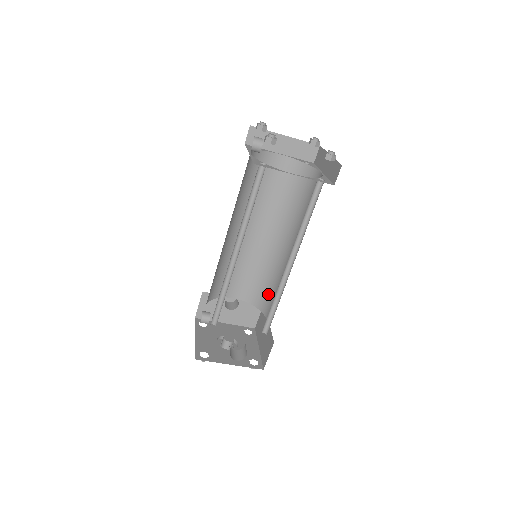
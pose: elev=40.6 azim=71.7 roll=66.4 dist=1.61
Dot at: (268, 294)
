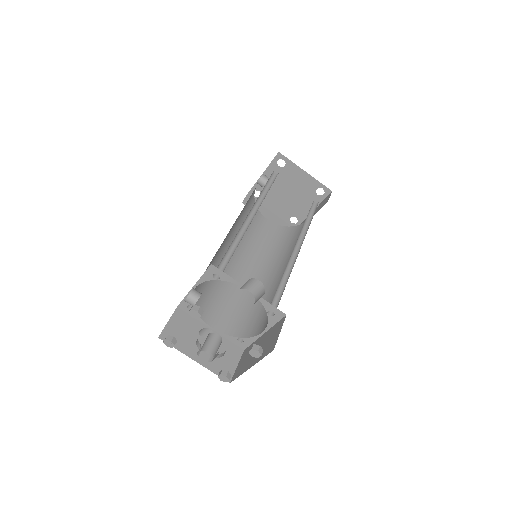
Dot at: (258, 317)
